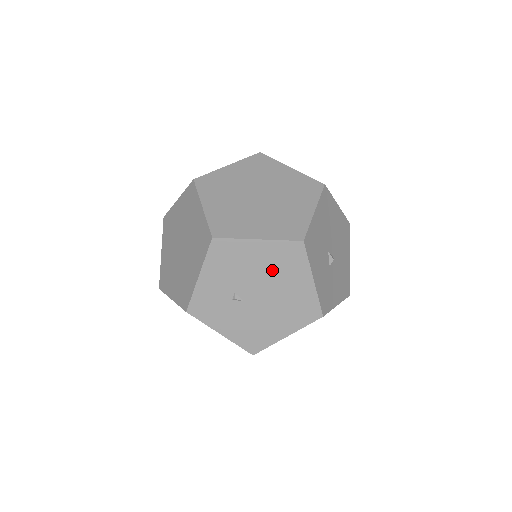
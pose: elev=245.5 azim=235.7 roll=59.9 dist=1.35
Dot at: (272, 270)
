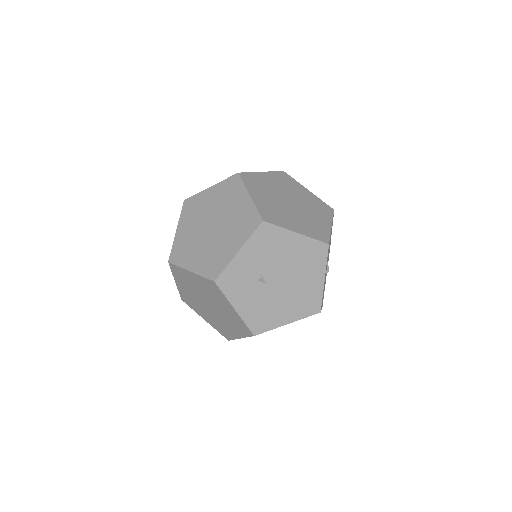
Dot at: (298, 262)
